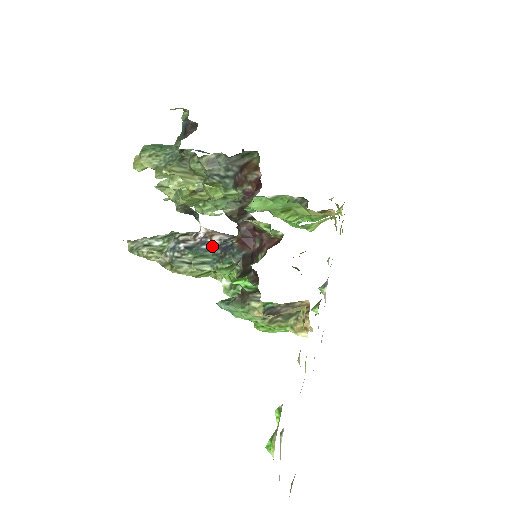
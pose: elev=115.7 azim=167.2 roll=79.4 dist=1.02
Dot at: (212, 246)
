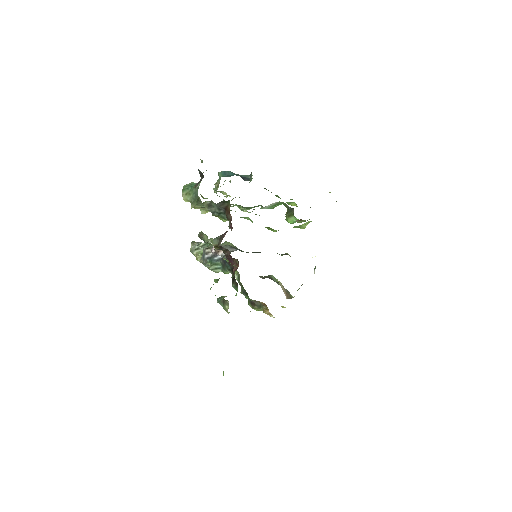
Dot at: (220, 257)
